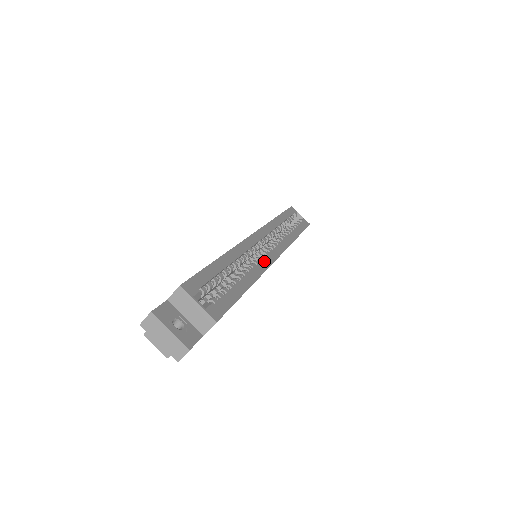
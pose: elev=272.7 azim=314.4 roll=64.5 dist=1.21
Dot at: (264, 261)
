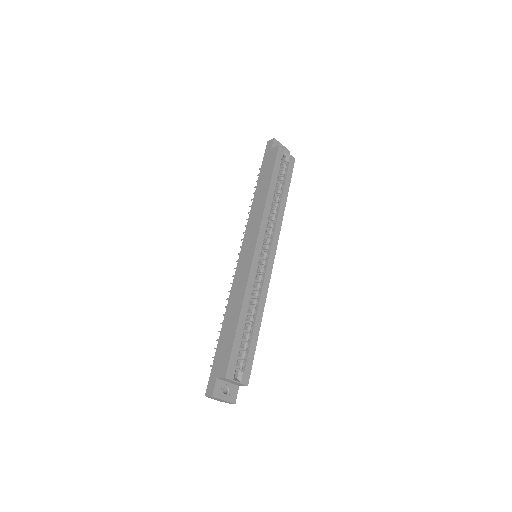
Dot at: (265, 282)
